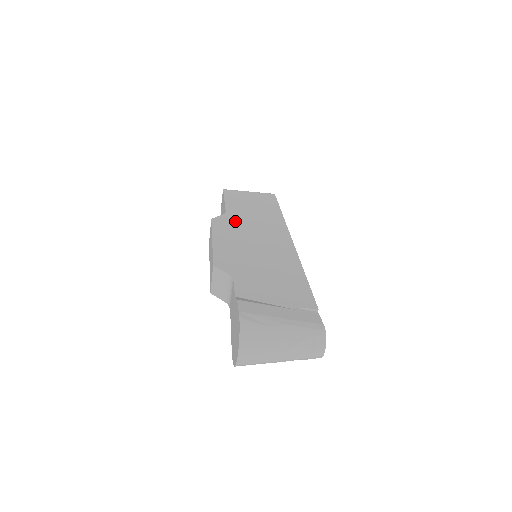
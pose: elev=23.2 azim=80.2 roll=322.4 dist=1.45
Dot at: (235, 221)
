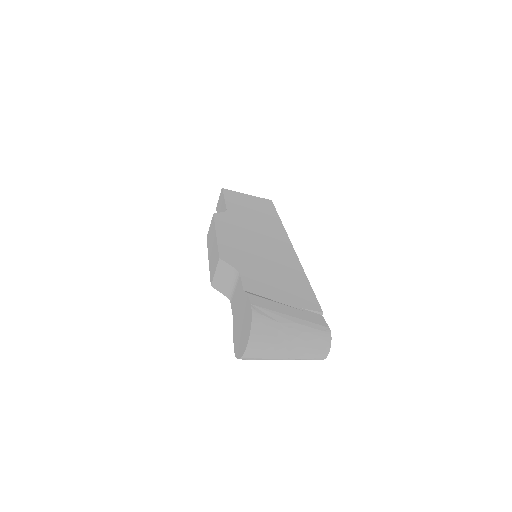
Dot at: (236, 219)
